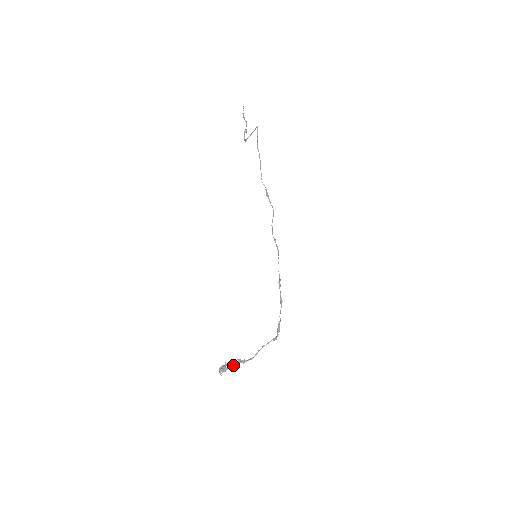
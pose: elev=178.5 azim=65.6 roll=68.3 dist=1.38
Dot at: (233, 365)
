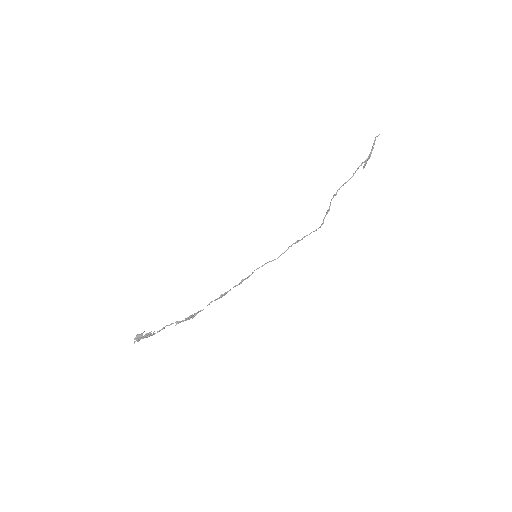
Dot at: (144, 336)
